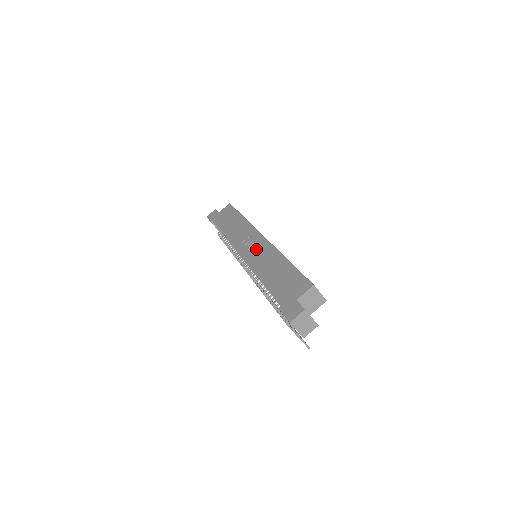
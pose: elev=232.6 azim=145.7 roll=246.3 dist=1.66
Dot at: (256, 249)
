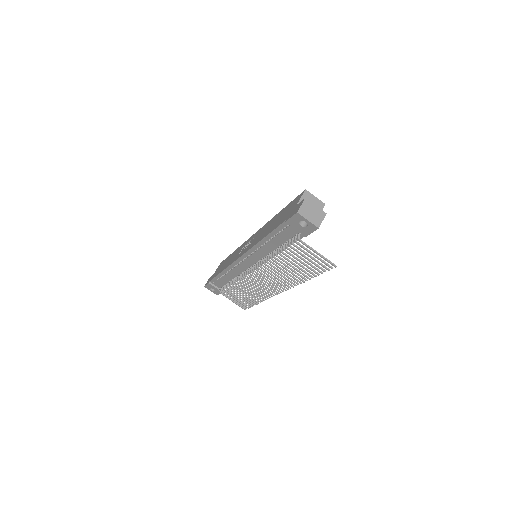
Dot at: (252, 240)
